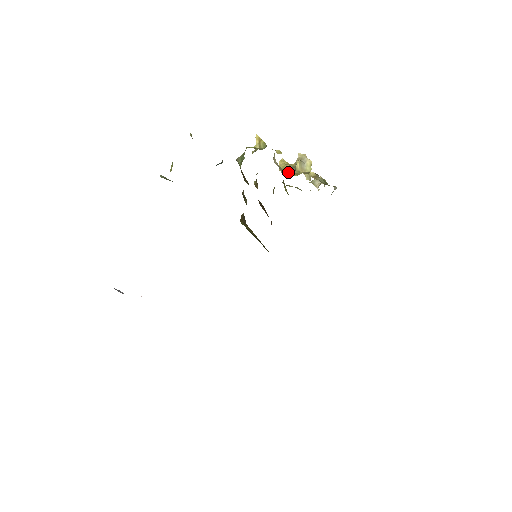
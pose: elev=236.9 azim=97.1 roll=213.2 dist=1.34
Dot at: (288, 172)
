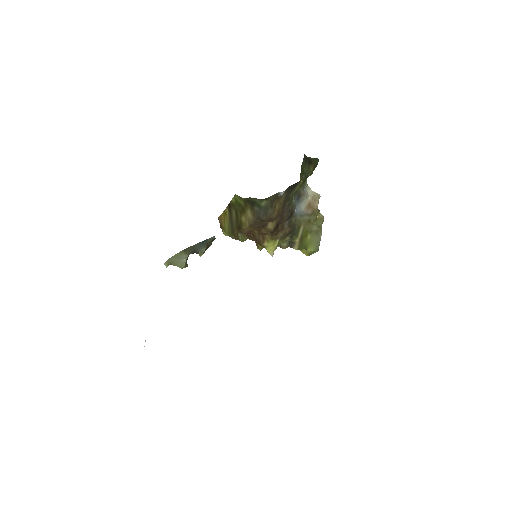
Dot at: occluded
